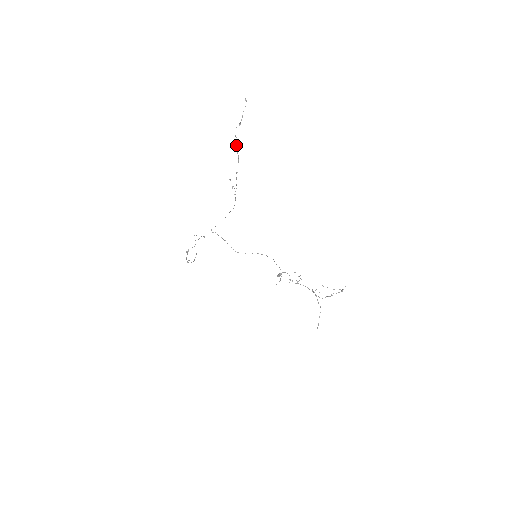
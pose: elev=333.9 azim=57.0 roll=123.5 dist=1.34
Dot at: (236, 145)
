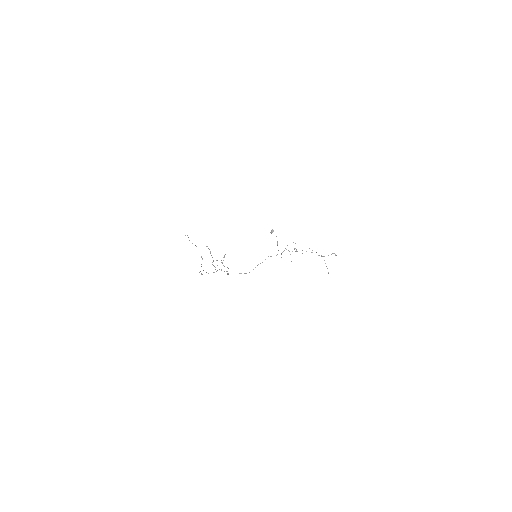
Dot at: (219, 269)
